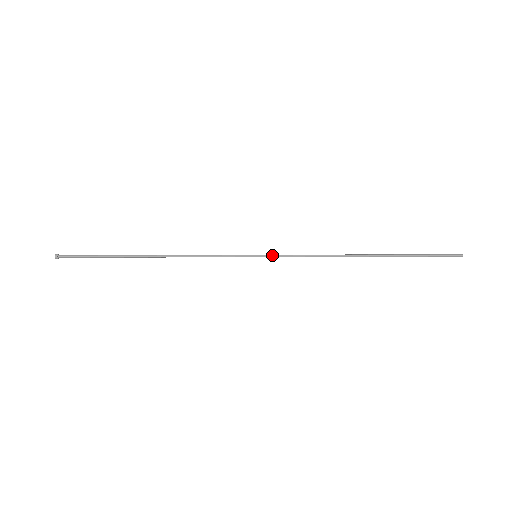
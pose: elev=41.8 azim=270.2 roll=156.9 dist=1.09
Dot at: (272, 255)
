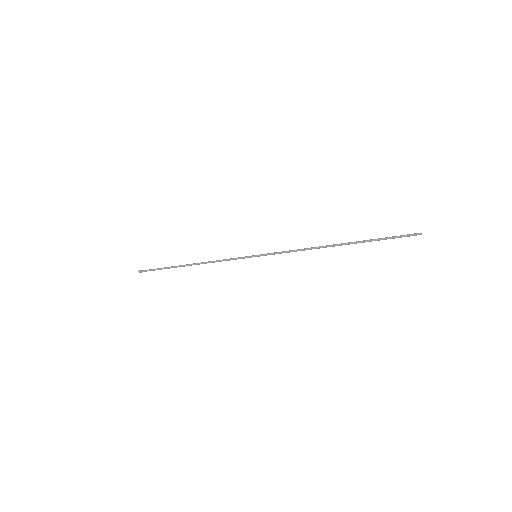
Dot at: (266, 255)
